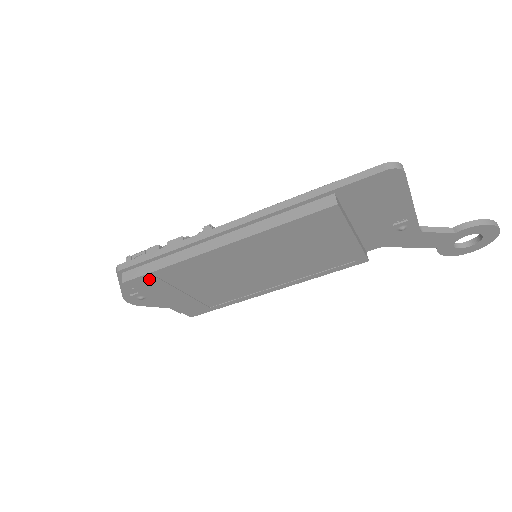
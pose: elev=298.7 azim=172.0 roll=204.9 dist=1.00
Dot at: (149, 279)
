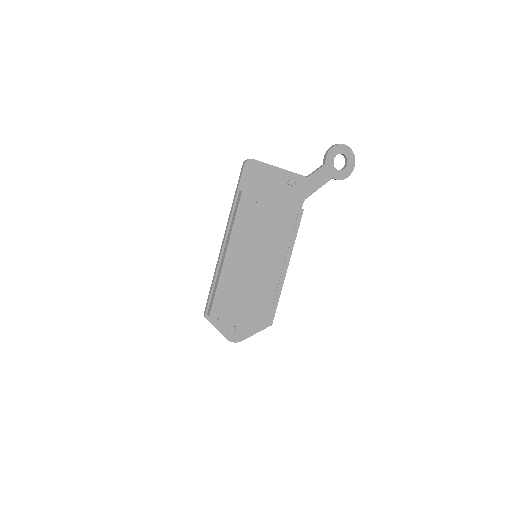
Dot at: (218, 304)
